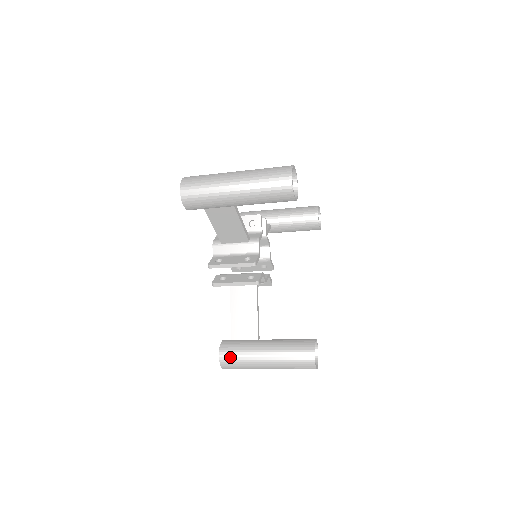
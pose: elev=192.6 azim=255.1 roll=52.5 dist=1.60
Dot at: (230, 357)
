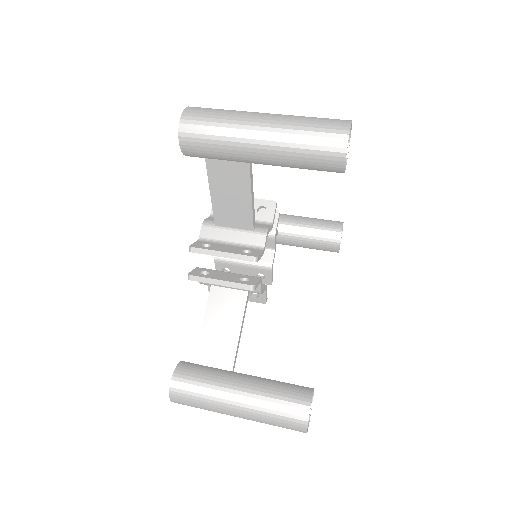
Dot at: (186, 387)
